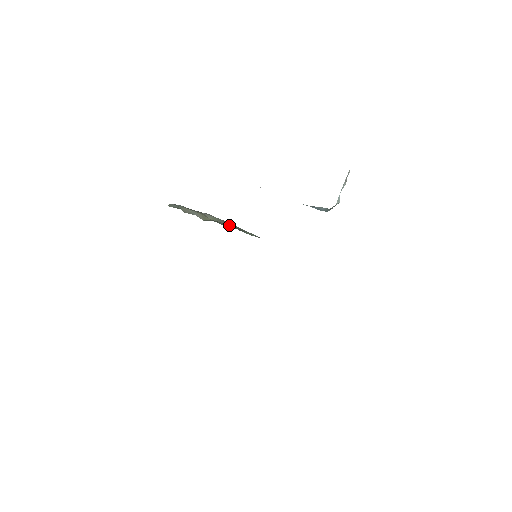
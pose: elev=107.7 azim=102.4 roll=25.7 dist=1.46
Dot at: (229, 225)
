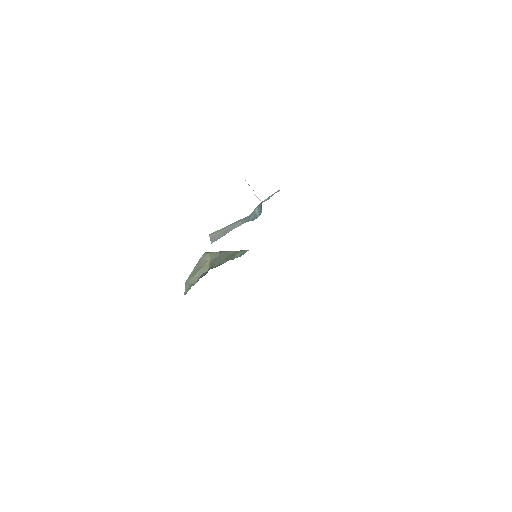
Dot at: (222, 257)
